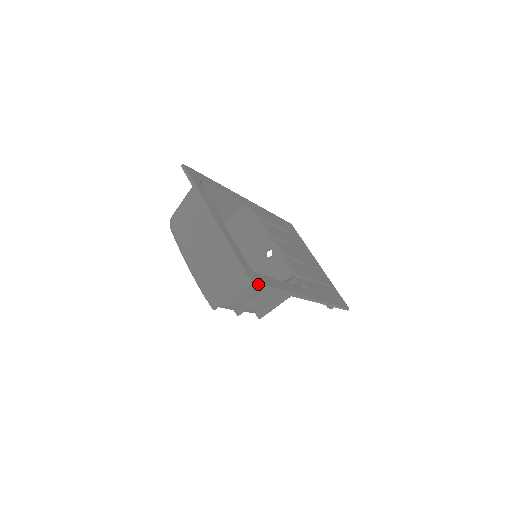
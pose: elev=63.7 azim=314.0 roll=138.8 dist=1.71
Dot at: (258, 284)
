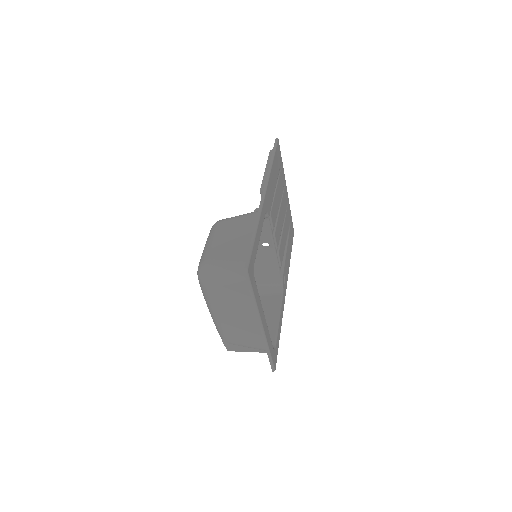
Dot at: (276, 362)
